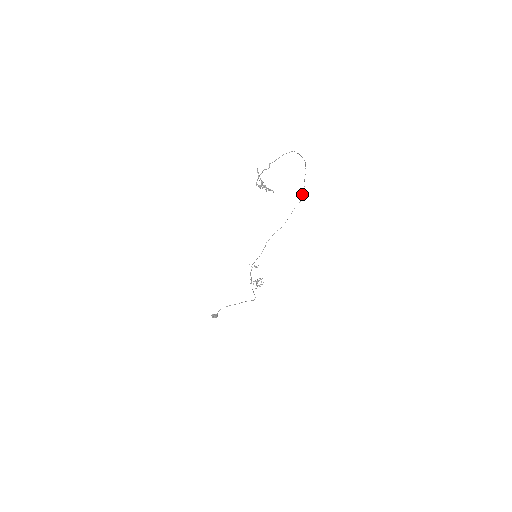
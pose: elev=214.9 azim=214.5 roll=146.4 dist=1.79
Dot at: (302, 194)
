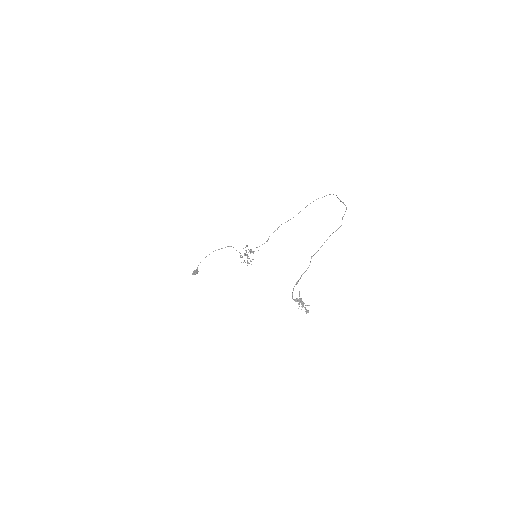
Dot at: (324, 196)
